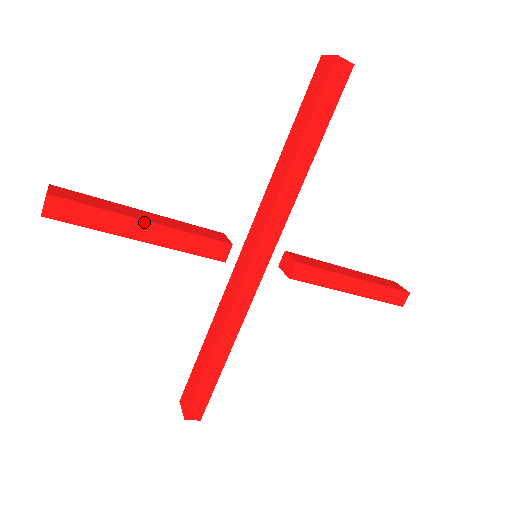
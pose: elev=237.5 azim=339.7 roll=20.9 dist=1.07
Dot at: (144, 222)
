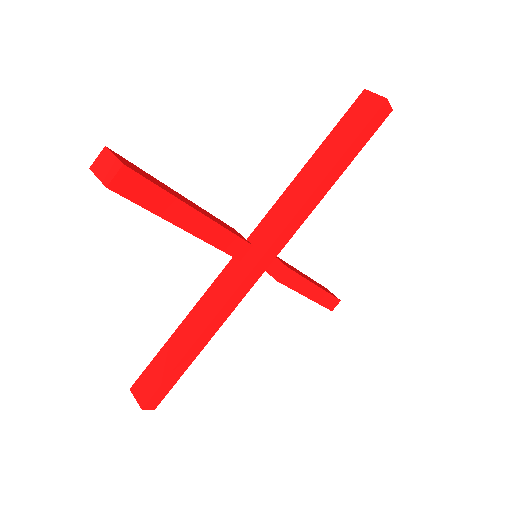
Dot at: (196, 212)
